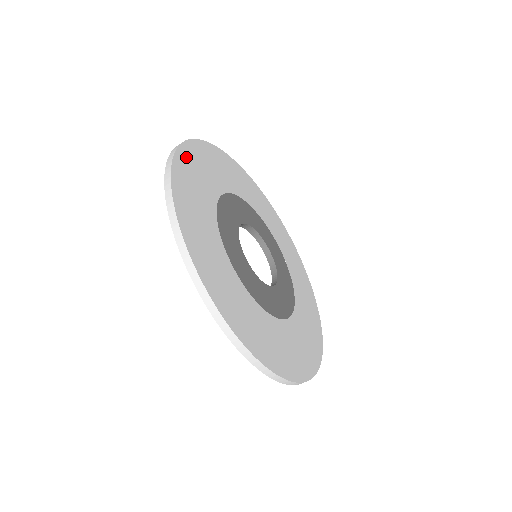
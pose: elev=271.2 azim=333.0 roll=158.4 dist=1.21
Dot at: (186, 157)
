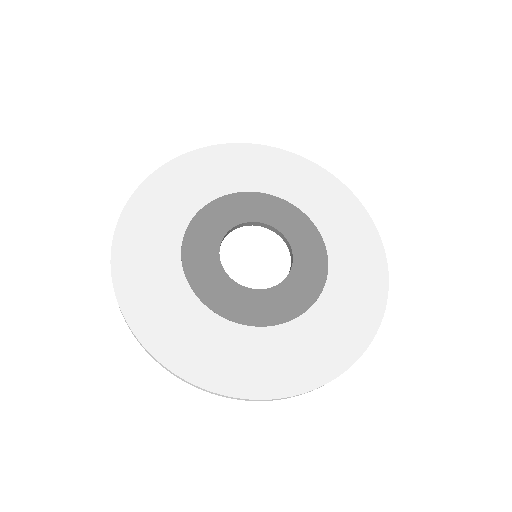
Dot at: (161, 180)
